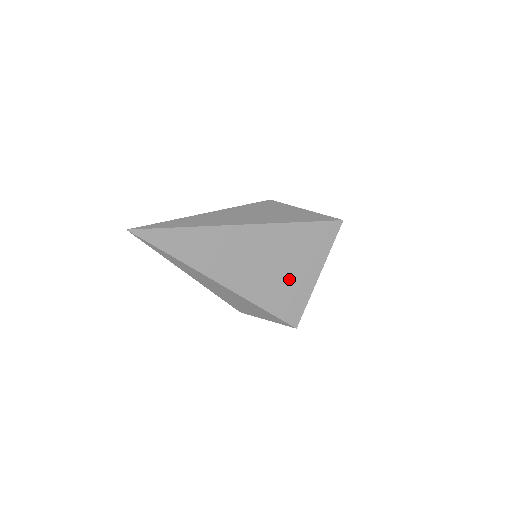
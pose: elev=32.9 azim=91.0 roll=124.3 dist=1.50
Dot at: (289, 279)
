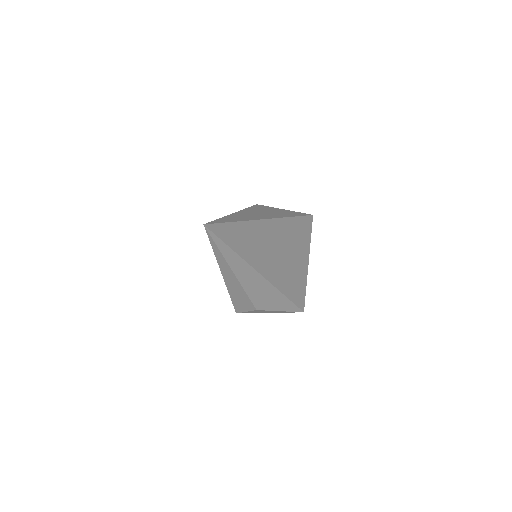
Dot at: (295, 267)
